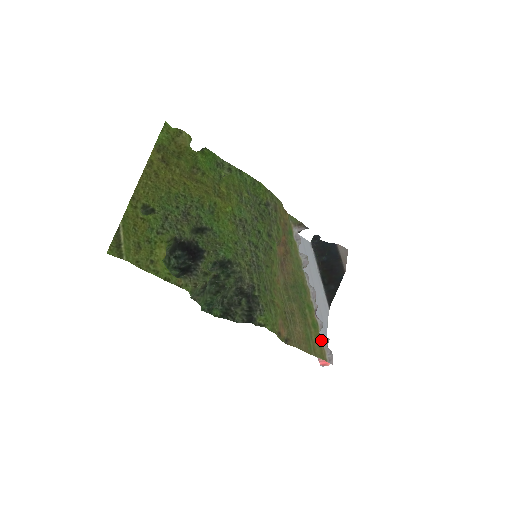
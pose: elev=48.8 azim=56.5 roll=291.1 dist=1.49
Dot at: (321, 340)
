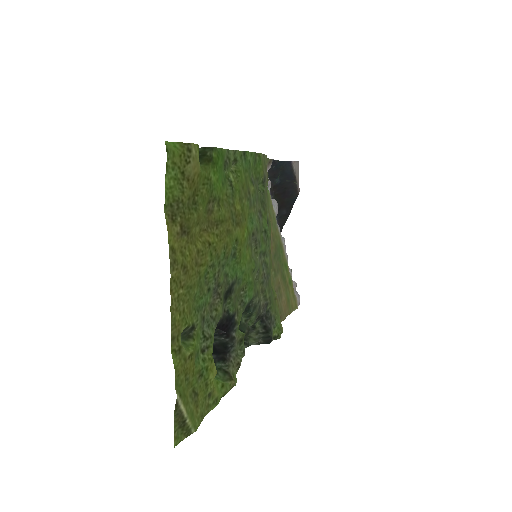
Dot at: (293, 290)
